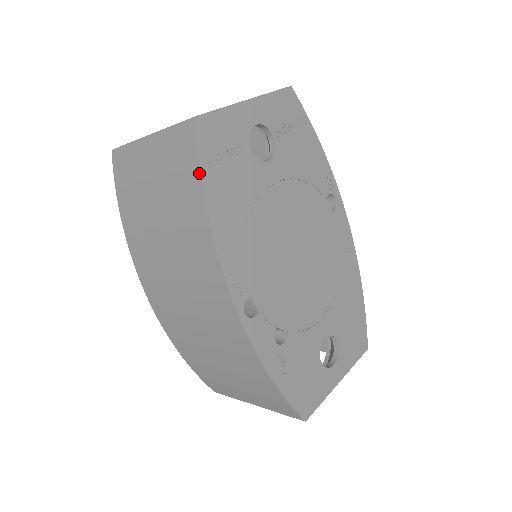
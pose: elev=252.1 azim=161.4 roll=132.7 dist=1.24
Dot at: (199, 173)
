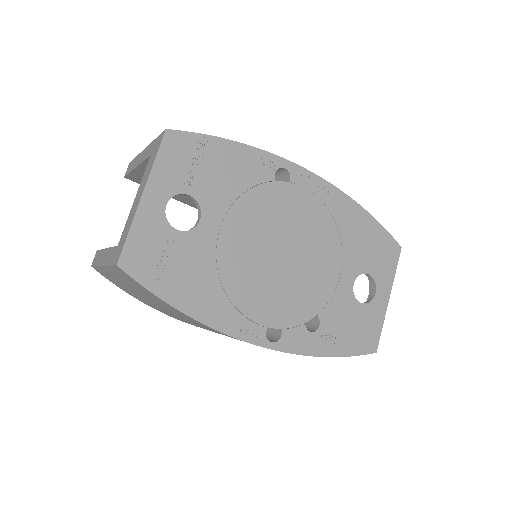
Dot at: (157, 297)
